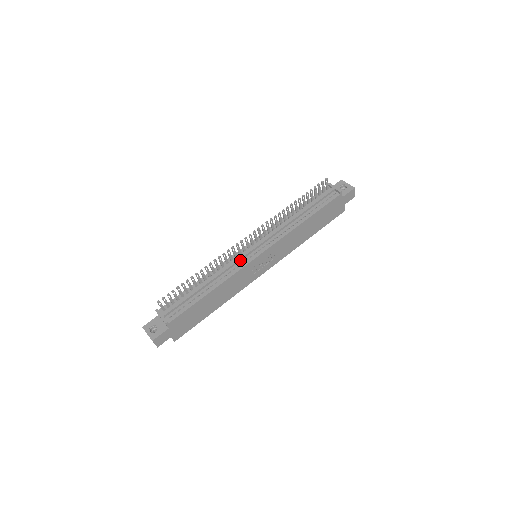
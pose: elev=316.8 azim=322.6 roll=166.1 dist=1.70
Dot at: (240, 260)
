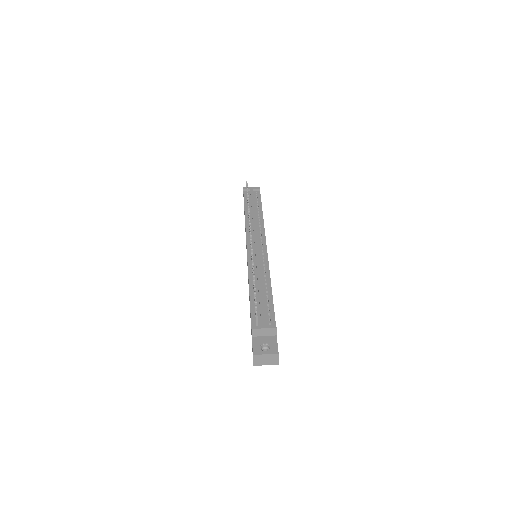
Dot at: (259, 257)
